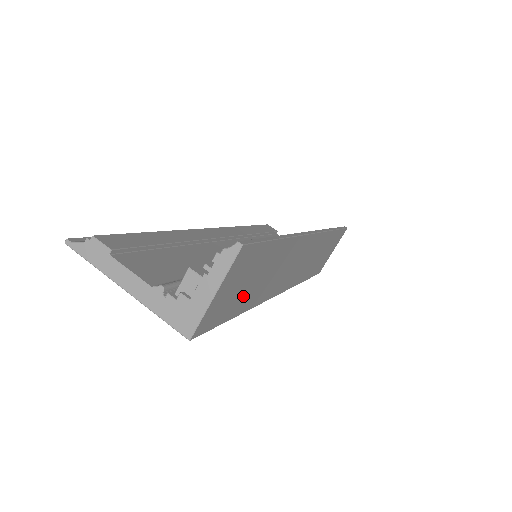
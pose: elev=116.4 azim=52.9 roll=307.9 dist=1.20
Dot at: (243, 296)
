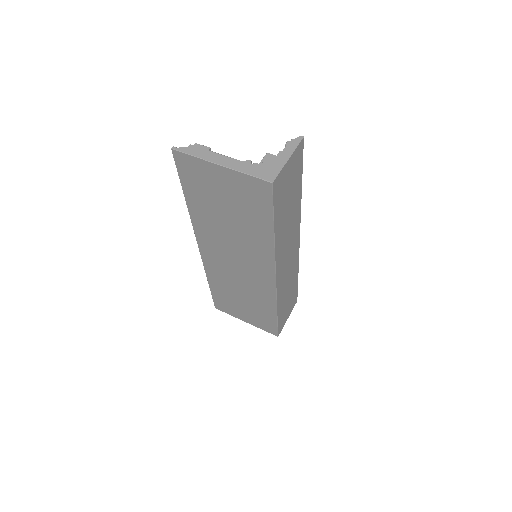
Dot at: (283, 208)
